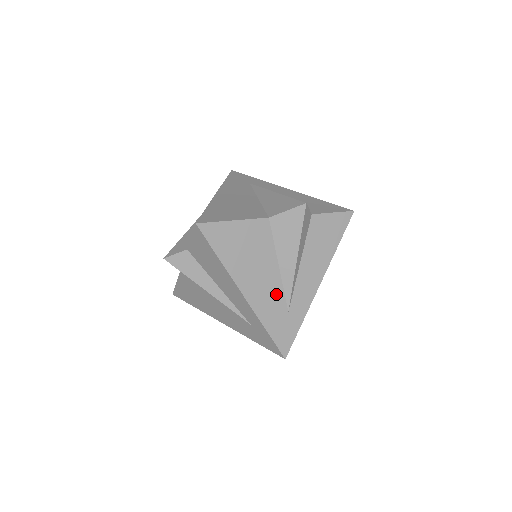
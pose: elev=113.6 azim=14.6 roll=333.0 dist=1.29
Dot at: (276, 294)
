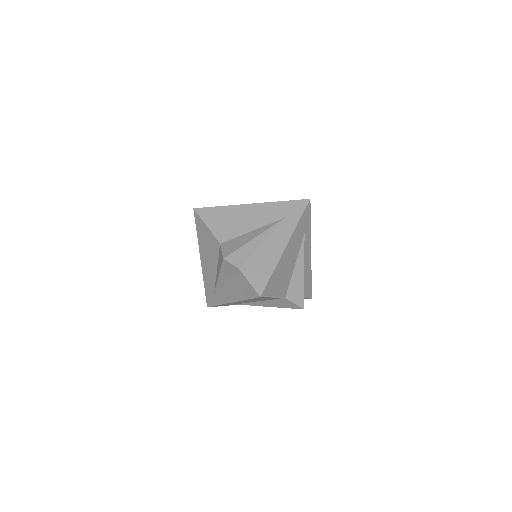
Dot at: (212, 278)
